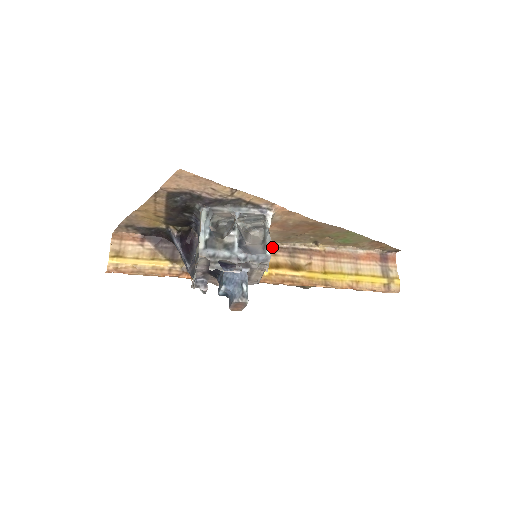
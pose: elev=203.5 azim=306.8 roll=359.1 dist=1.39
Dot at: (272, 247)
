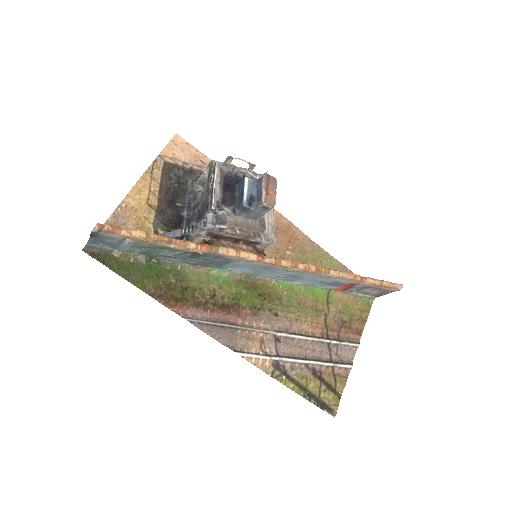
Dot at: occluded
